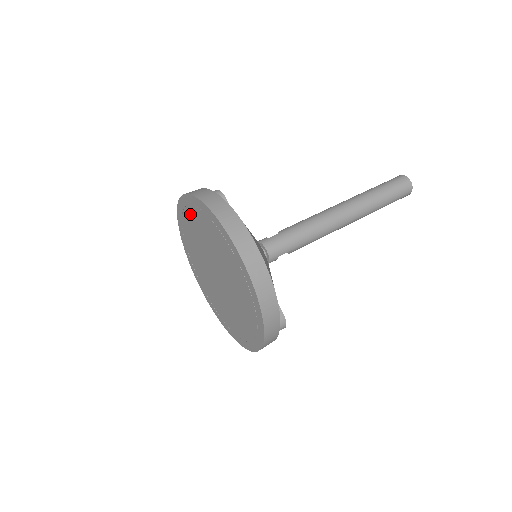
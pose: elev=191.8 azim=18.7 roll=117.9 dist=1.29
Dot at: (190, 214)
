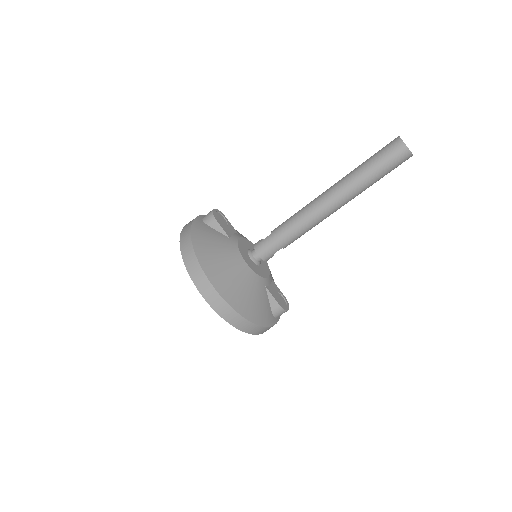
Dot at: occluded
